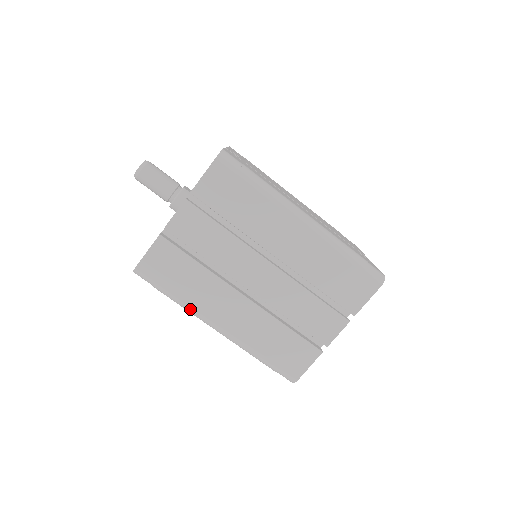
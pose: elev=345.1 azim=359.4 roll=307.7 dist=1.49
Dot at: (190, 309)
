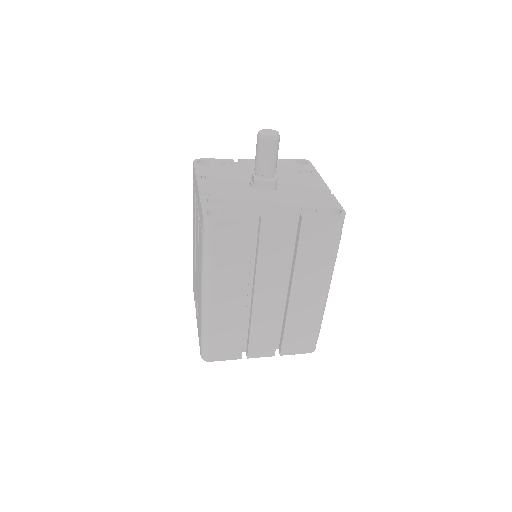
Dot at: (208, 274)
